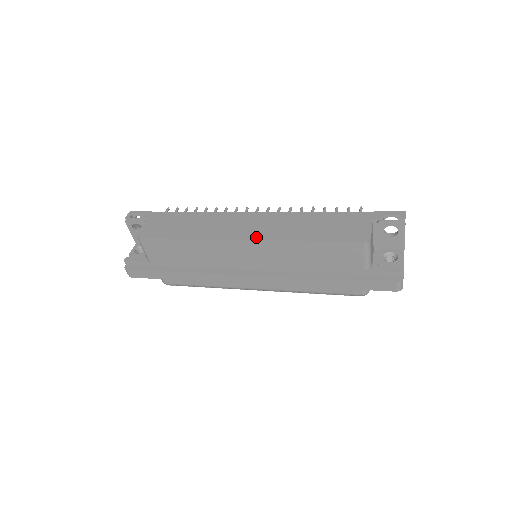
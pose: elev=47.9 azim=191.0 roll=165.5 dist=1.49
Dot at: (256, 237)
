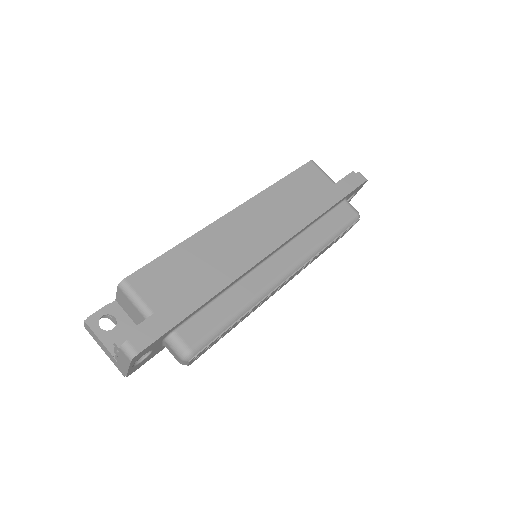
Dot at: (241, 206)
